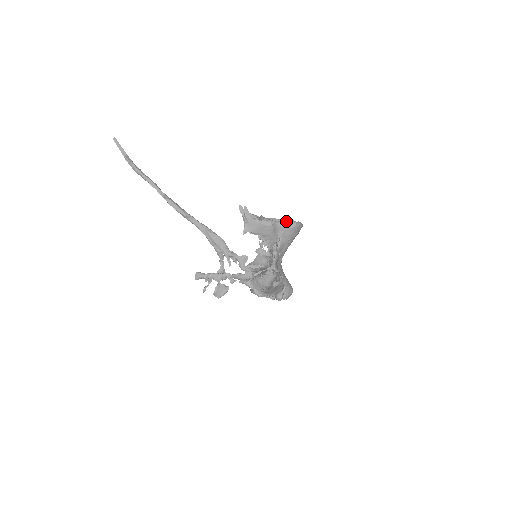
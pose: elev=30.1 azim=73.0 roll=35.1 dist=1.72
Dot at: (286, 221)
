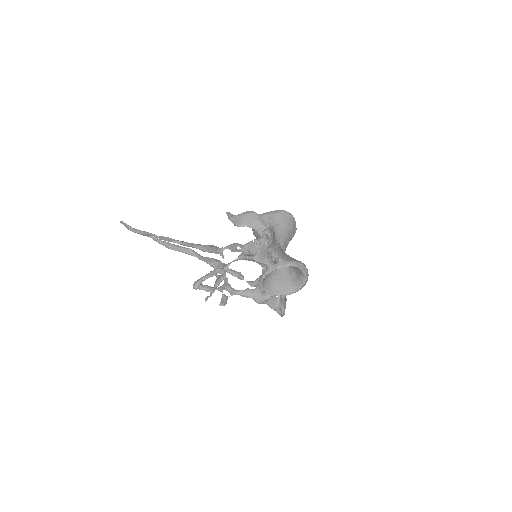
Dot at: occluded
